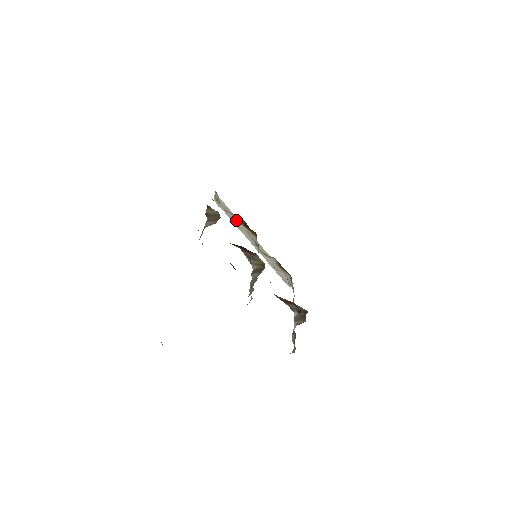
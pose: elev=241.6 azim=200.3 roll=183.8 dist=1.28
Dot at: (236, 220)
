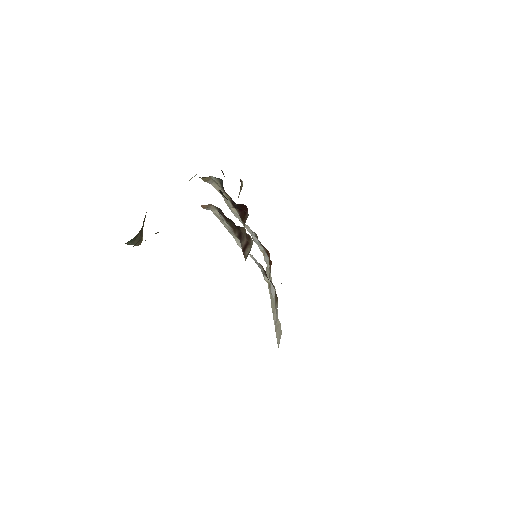
Dot at: (270, 279)
